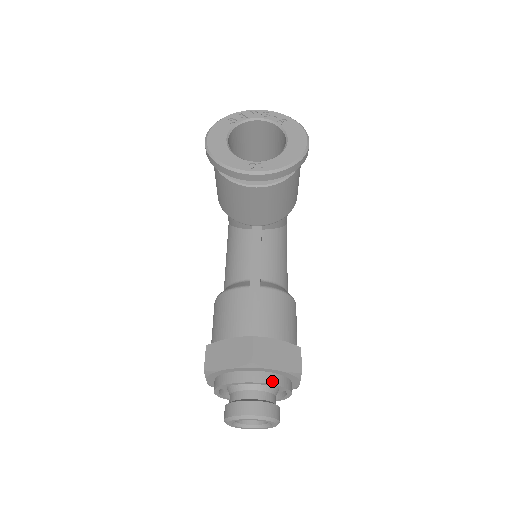
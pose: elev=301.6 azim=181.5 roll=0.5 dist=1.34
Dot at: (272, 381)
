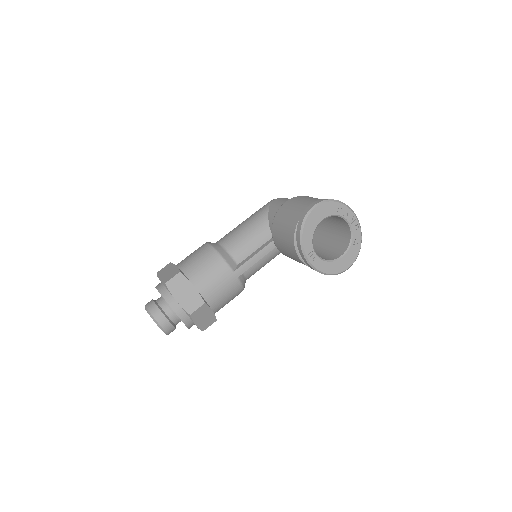
Dot at: (187, 324)
